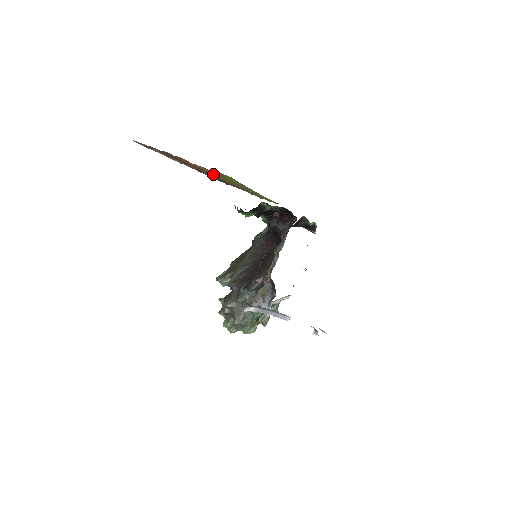
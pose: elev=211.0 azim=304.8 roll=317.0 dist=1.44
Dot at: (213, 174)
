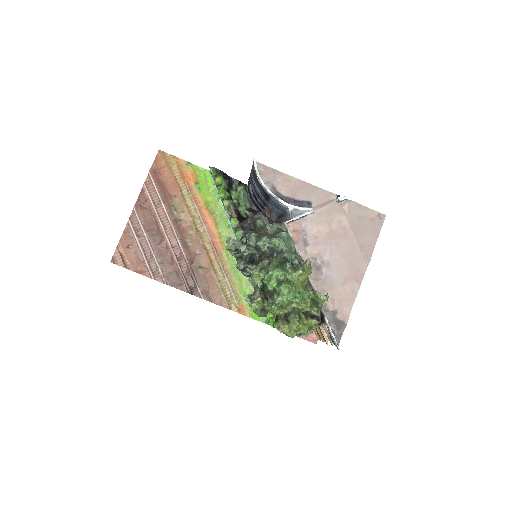
Dot at: (190, 189)
